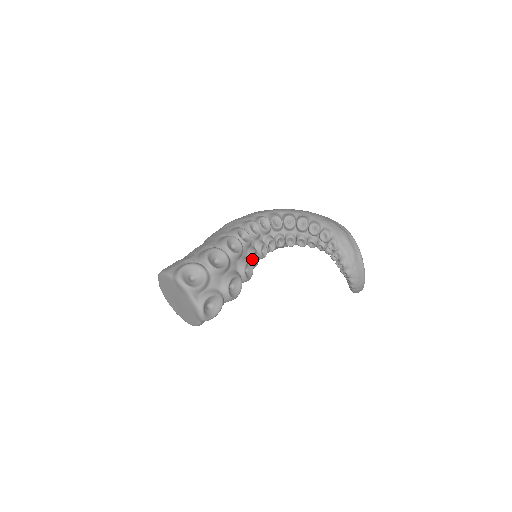
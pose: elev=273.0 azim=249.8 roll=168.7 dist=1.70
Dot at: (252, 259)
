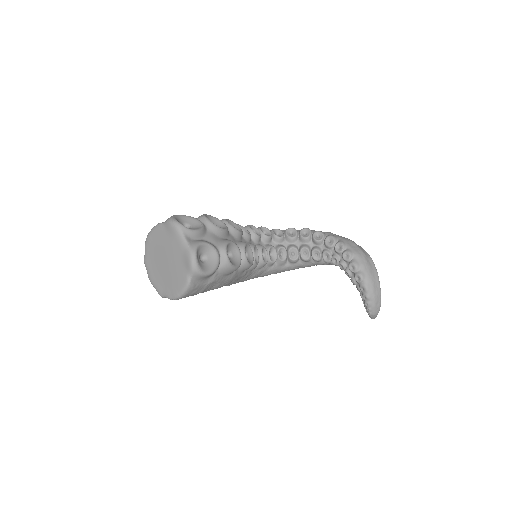
Dot at: (252, 249)
